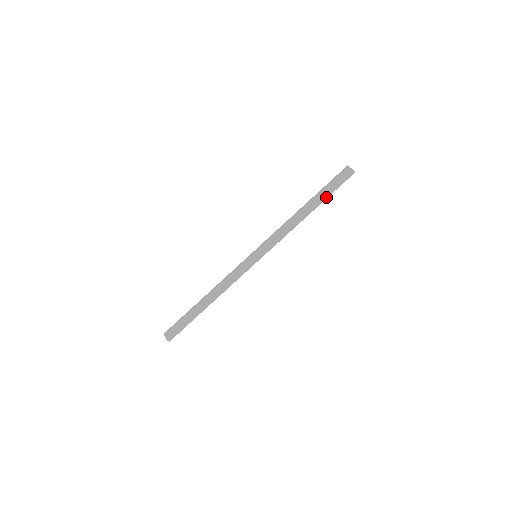
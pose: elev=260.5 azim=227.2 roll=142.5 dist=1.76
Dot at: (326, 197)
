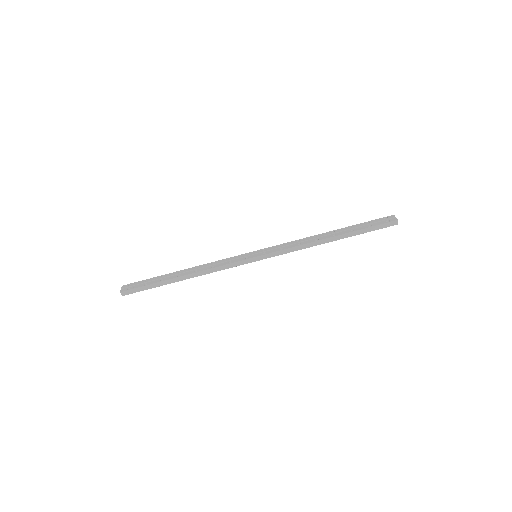
Dot at: (357, 233)
